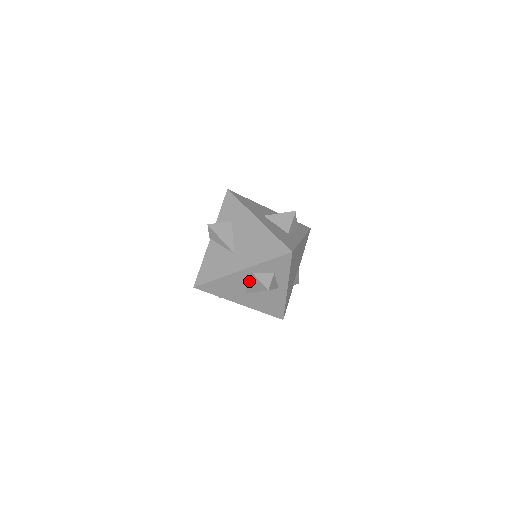
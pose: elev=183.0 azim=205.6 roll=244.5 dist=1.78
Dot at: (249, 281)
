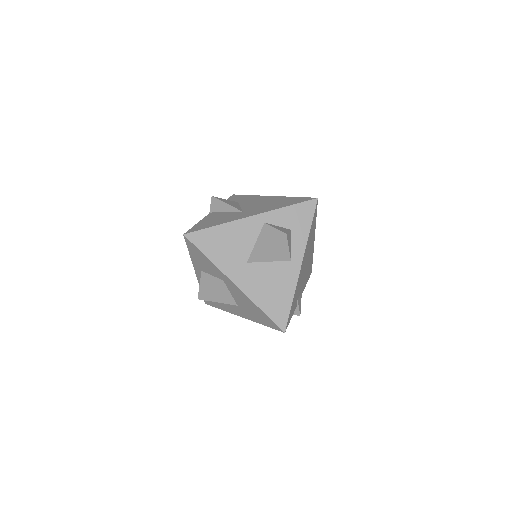
Dot at: (257, 238)
